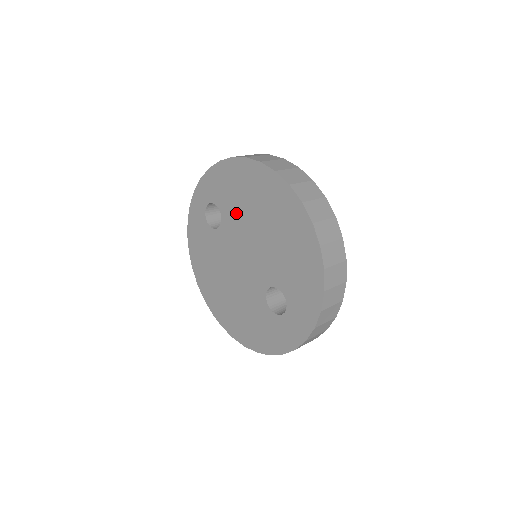
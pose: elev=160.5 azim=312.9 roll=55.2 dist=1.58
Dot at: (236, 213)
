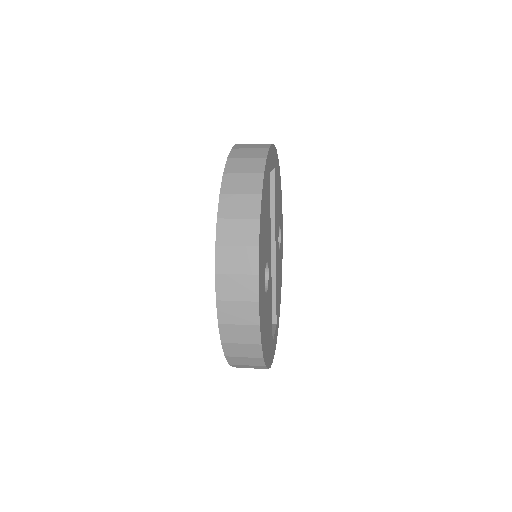
Dot at: occluded
